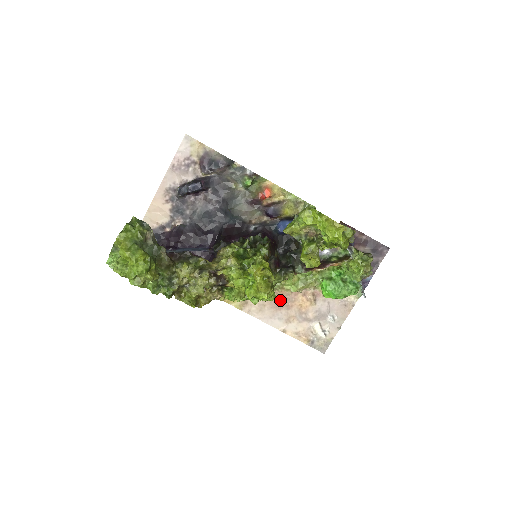
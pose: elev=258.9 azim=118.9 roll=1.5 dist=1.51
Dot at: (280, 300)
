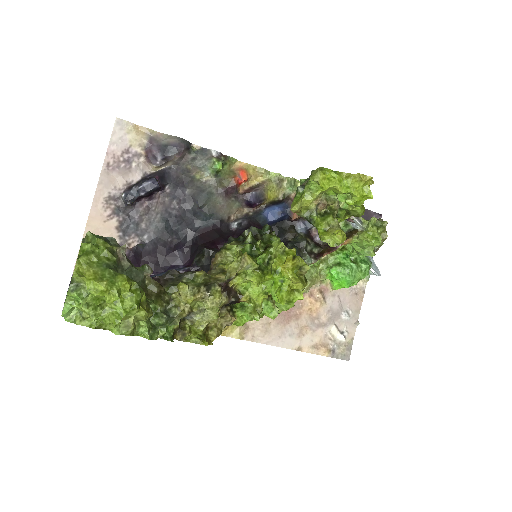
Dot at: (286, 311)
